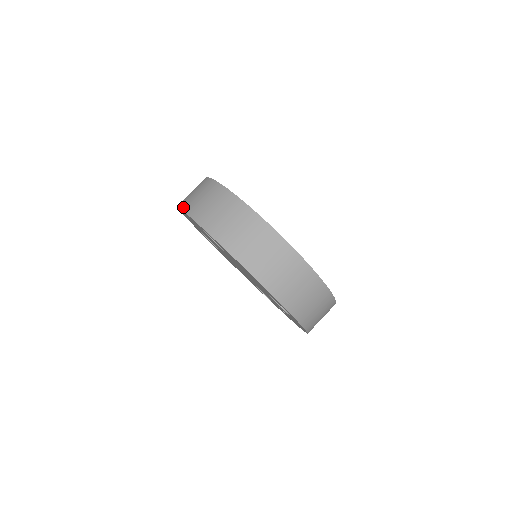
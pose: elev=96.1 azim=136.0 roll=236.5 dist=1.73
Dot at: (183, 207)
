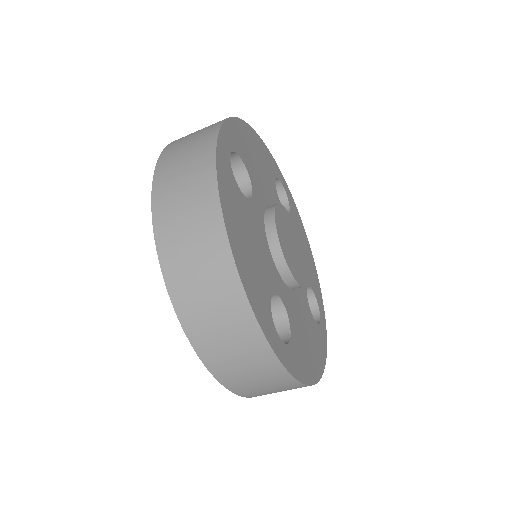
Dot at: (188, 330)
